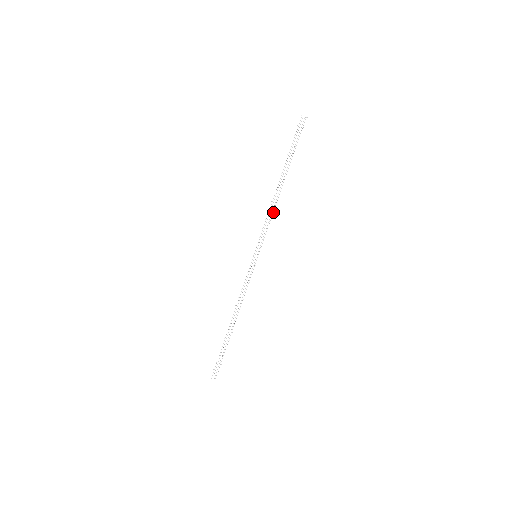
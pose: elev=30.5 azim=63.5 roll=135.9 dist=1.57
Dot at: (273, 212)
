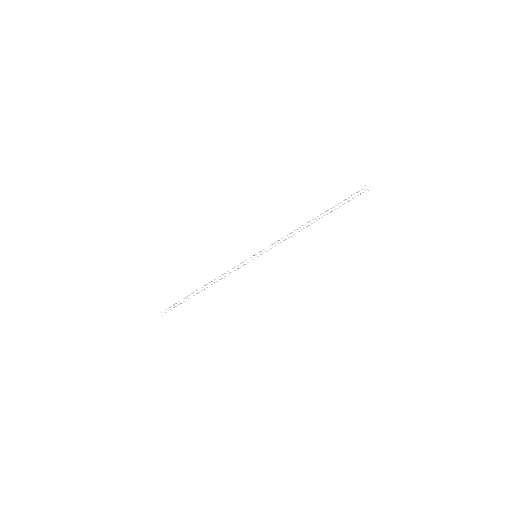
Dot at: occluded
